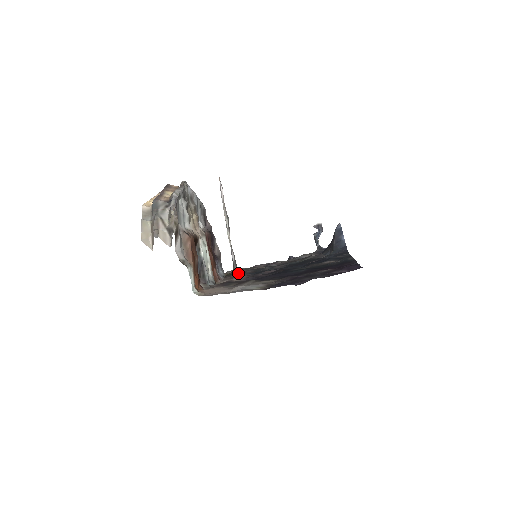
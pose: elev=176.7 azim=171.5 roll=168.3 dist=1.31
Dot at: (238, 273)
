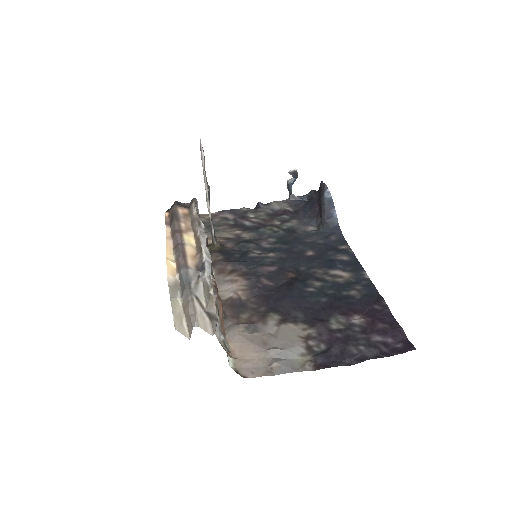
Dot at: (221, 253)
